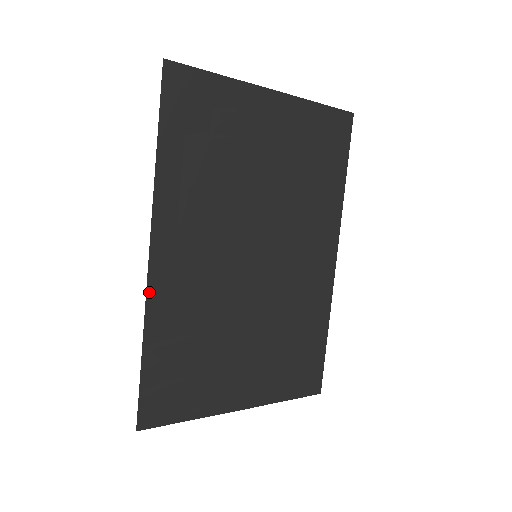
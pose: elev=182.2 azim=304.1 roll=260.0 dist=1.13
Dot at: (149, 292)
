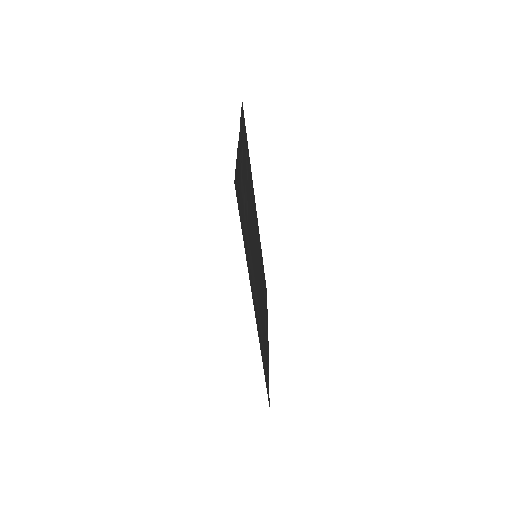
Dot at: (259, 339)
